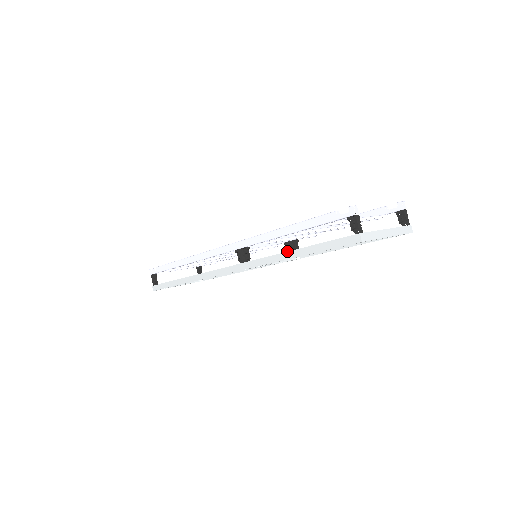
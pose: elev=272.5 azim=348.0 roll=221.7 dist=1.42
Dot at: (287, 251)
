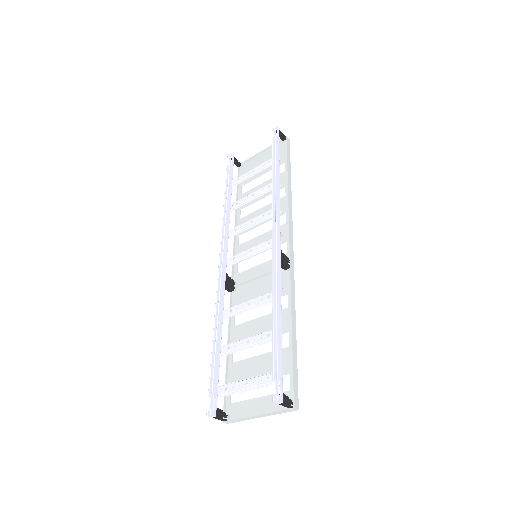
Dot at: occluded
